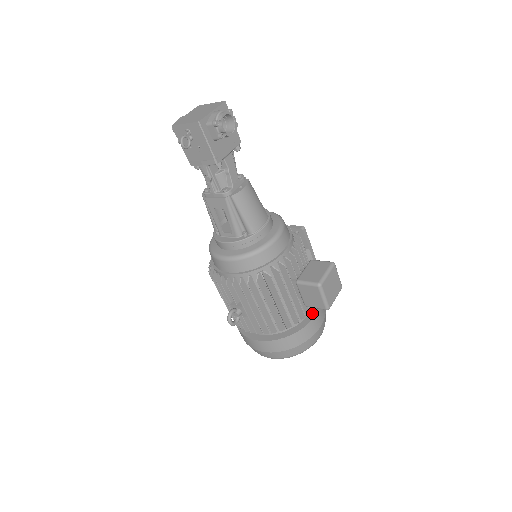
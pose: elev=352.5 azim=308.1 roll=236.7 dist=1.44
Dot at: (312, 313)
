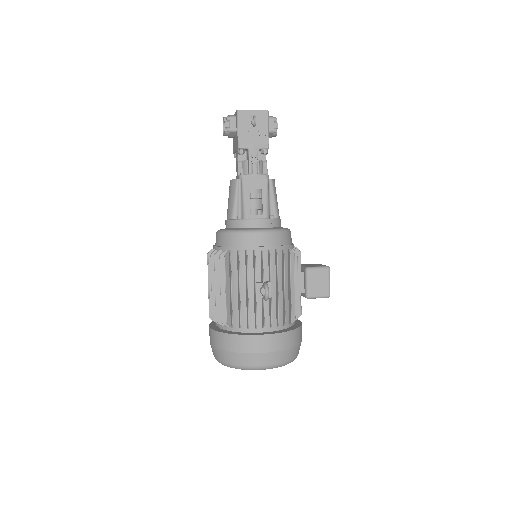
Dot at: (296, 320)
